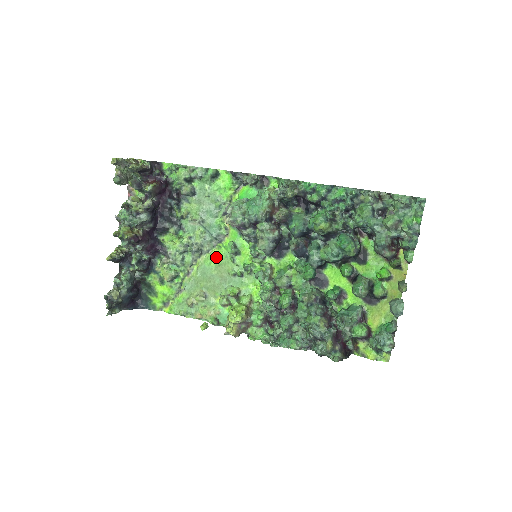
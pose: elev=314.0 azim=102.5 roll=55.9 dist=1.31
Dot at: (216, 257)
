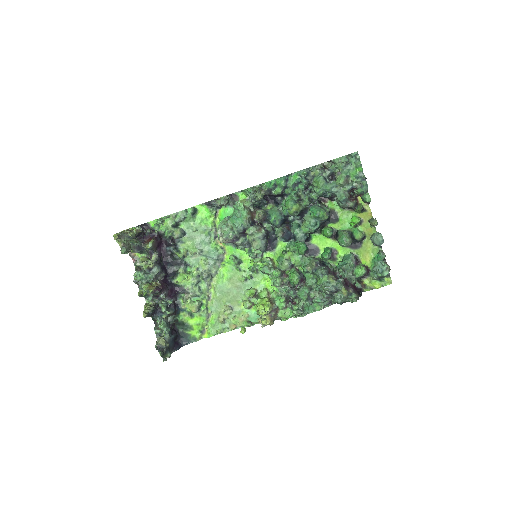
Dot at: (225, 274)
